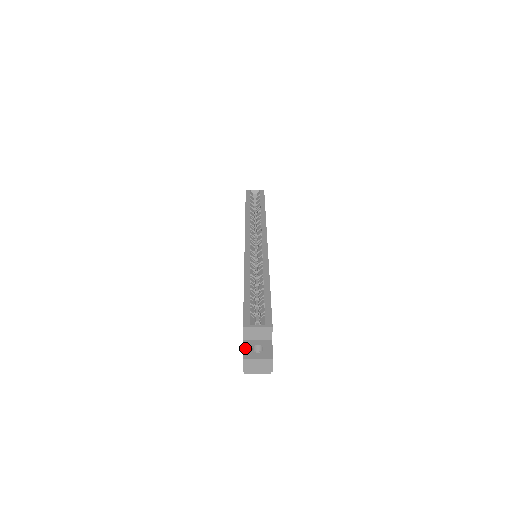
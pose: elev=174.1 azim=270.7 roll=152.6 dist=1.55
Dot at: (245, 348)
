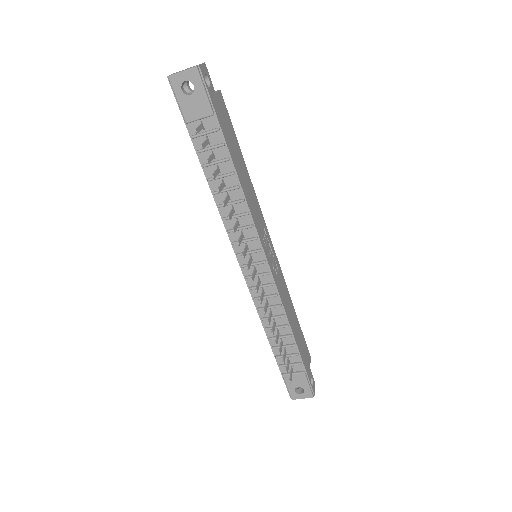
Dot at: occluded
